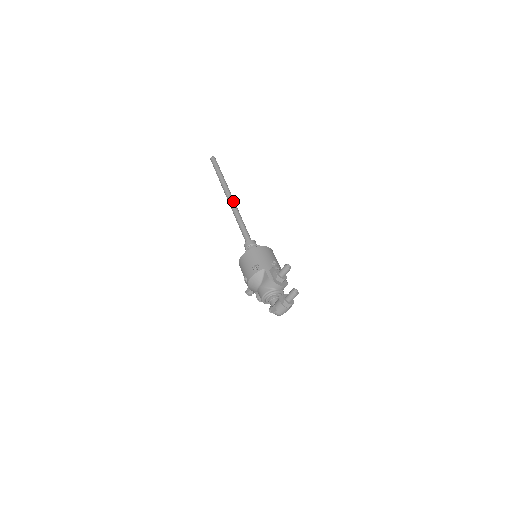
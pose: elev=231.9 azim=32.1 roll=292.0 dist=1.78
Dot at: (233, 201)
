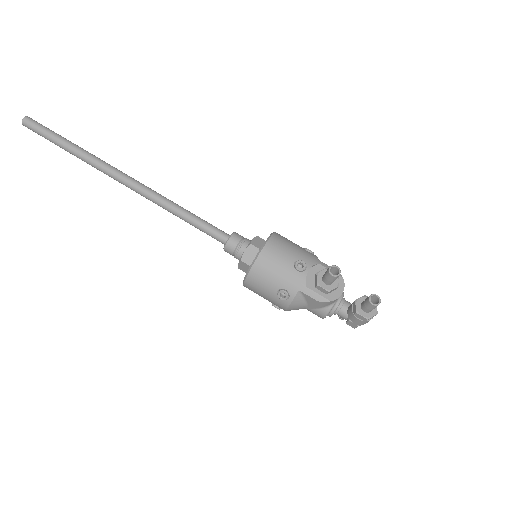
Dot at: (138, 186)
